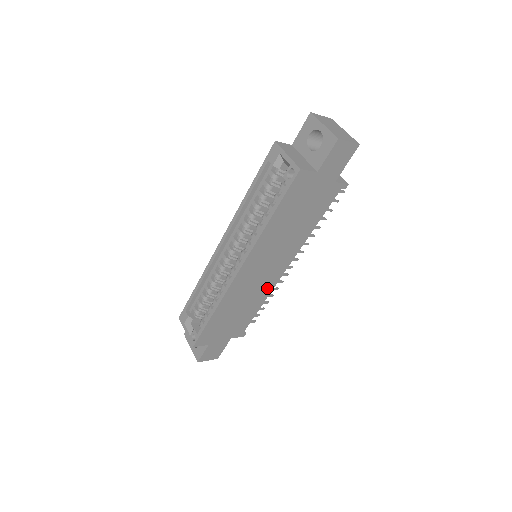
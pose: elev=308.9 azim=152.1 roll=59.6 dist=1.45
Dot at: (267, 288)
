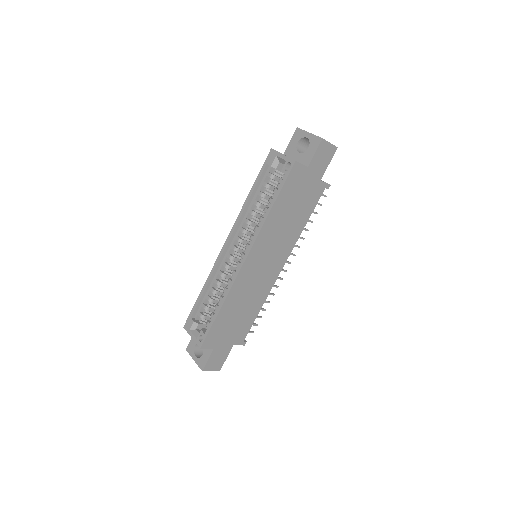
Dot at: (267, 287)
